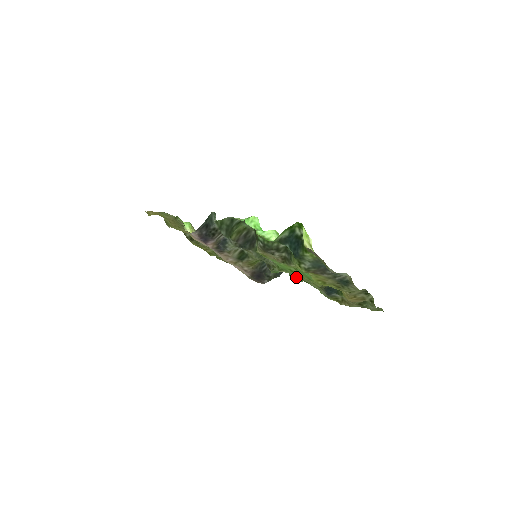
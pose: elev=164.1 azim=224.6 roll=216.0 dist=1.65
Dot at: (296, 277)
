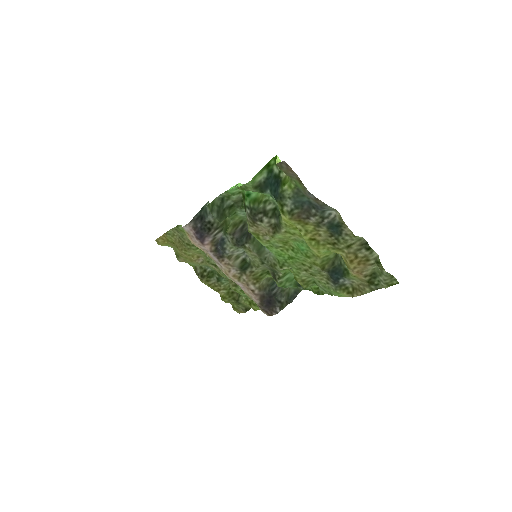
Dot at: (299, 272)
